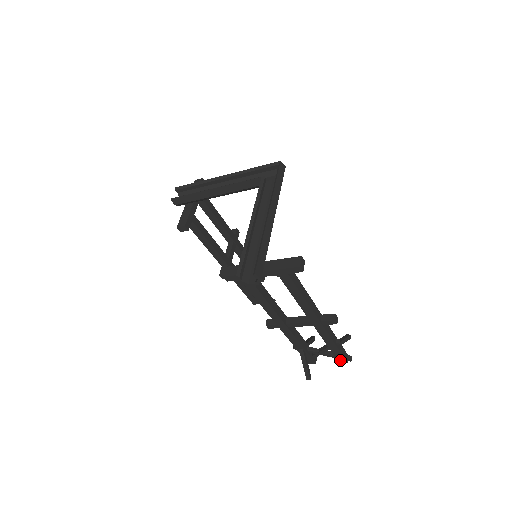
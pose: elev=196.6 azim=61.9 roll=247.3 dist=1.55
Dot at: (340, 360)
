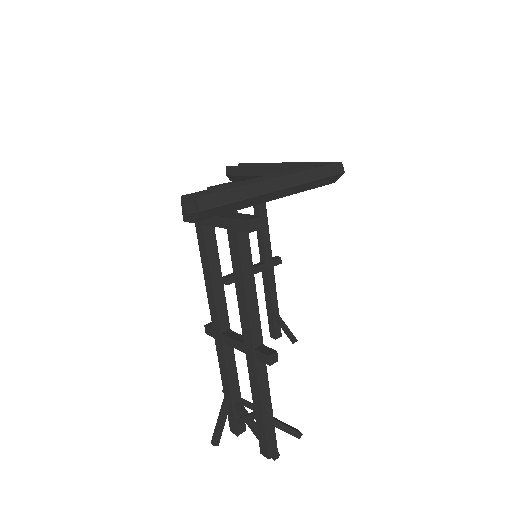
Dot at: (262, 447)
